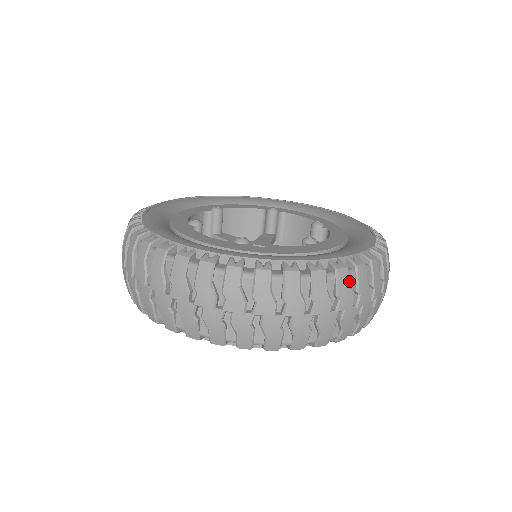
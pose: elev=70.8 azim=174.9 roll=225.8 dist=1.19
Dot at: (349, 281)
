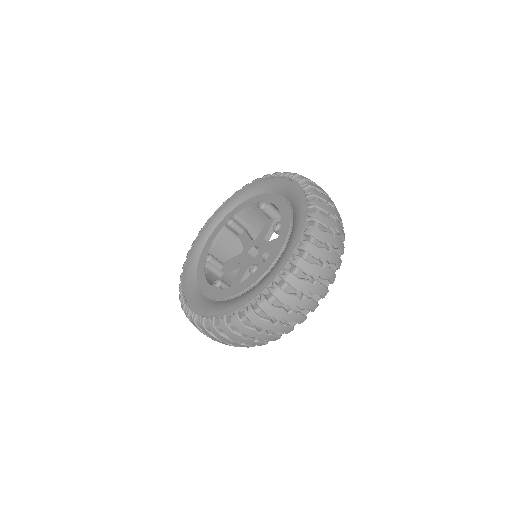
Dot at: (320, 229)
